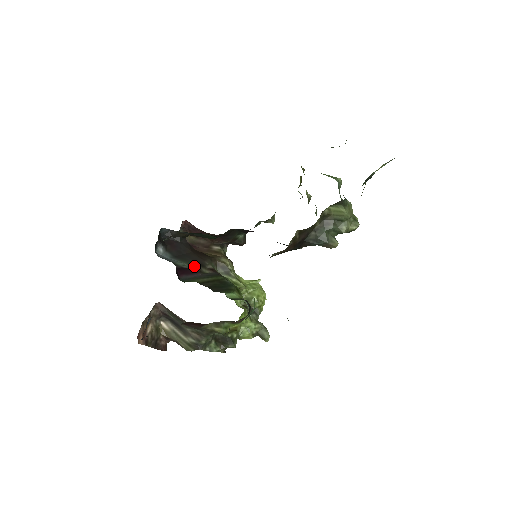
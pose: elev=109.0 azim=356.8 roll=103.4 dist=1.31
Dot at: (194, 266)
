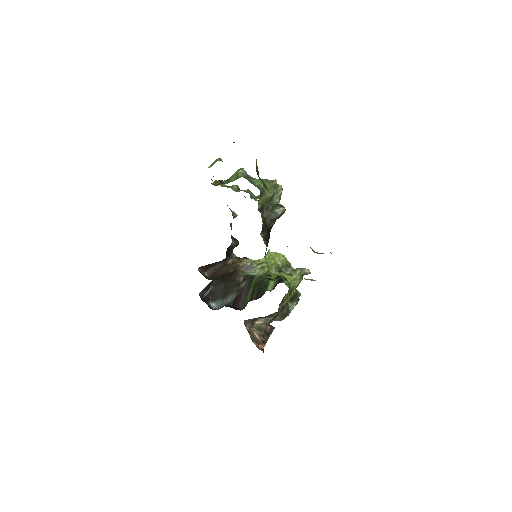
Dot at: (236, 291)
